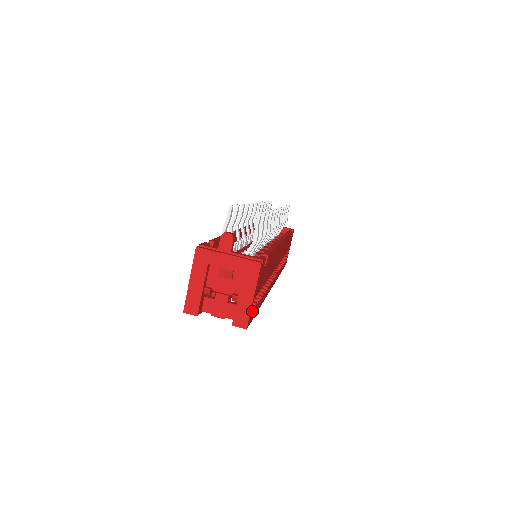
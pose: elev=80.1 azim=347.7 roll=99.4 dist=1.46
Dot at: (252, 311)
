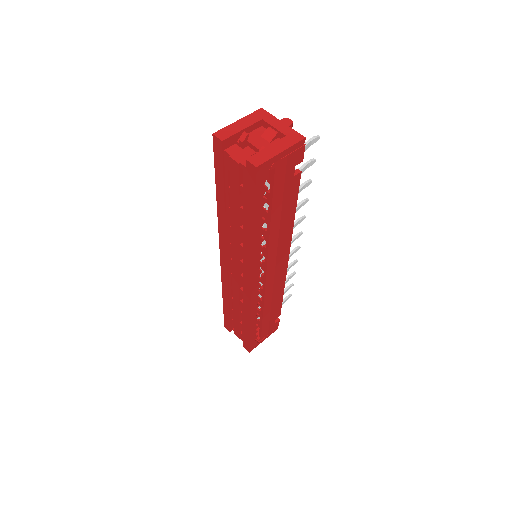
Dot at: (266, 173)
